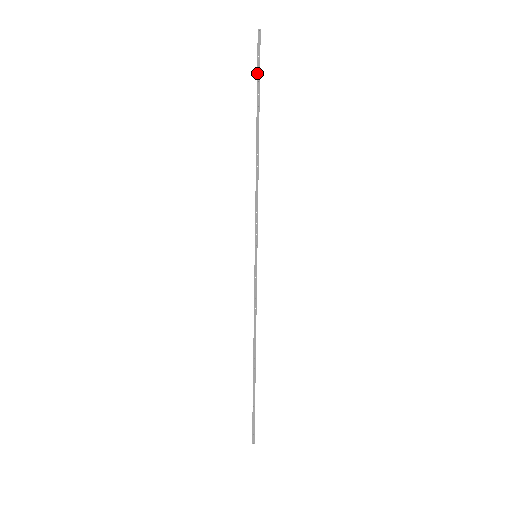
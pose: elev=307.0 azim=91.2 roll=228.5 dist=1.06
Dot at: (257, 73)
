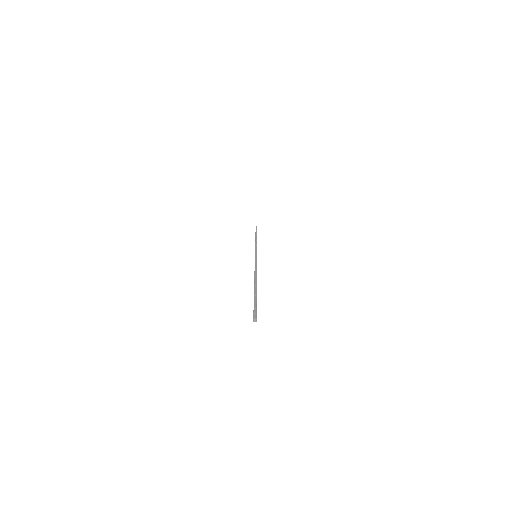
Dot at: (254, 305)
